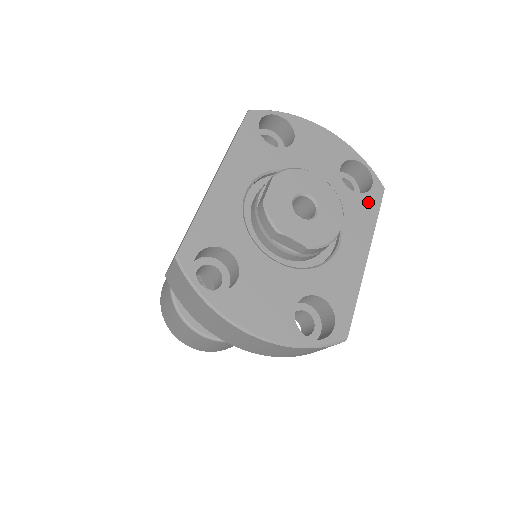
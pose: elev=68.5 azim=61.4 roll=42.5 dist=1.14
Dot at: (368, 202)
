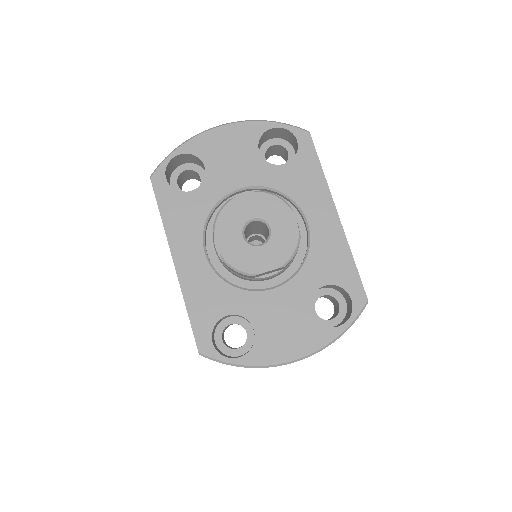
Dot at: (304, 161)
